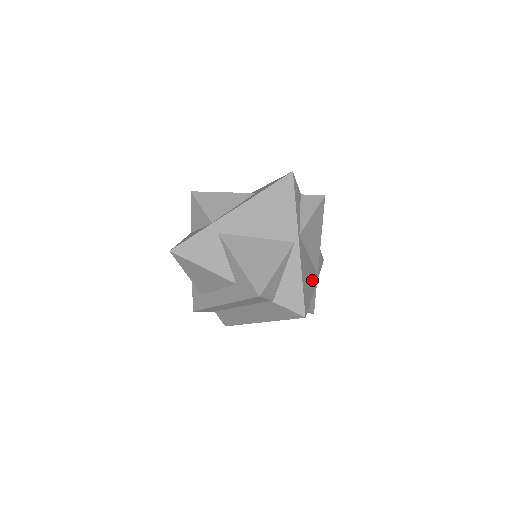
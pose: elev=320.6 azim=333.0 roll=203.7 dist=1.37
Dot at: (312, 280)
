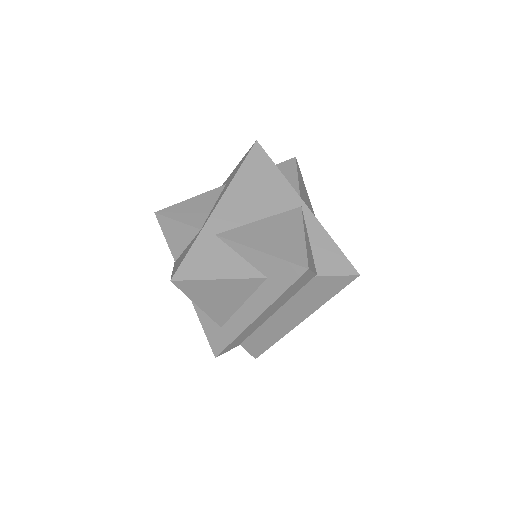
Dot at: occluded
